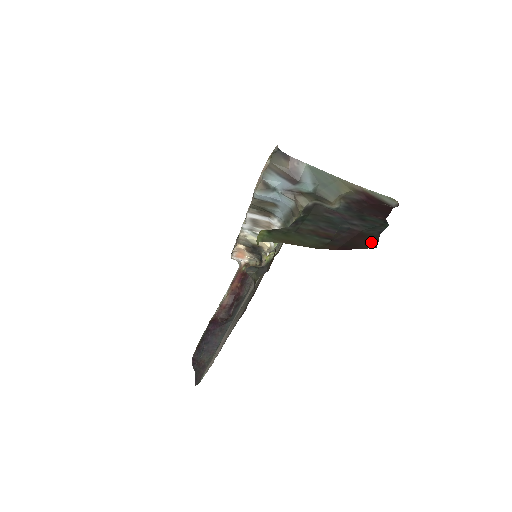
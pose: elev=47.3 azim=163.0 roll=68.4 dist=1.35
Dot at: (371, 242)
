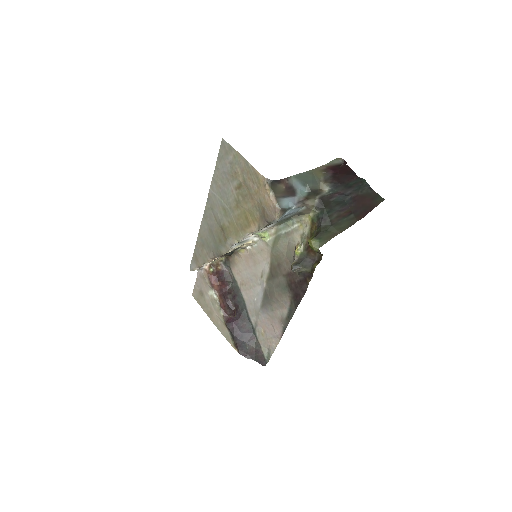
Dot at: (376, 198)
